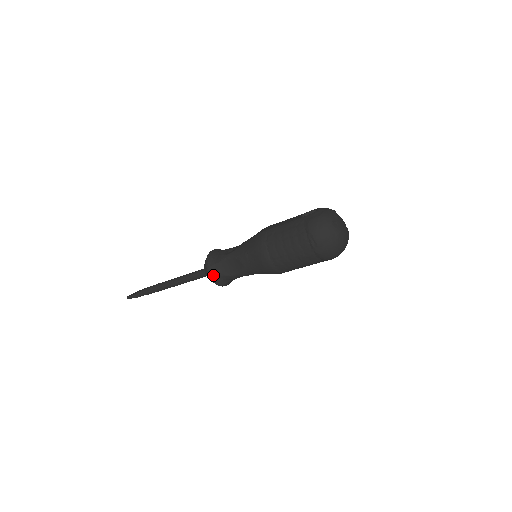
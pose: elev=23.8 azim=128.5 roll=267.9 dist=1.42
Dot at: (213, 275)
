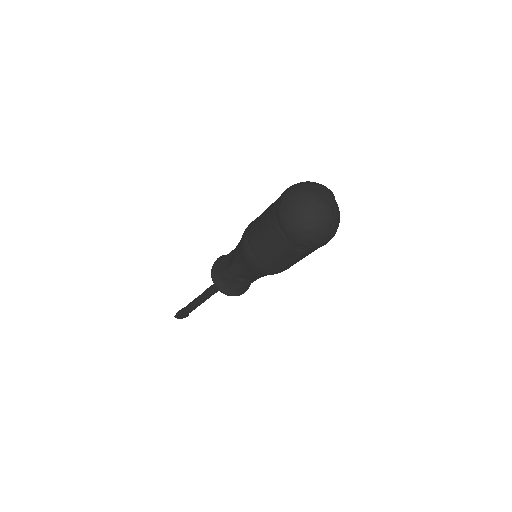
Dot at: (214, 268)
